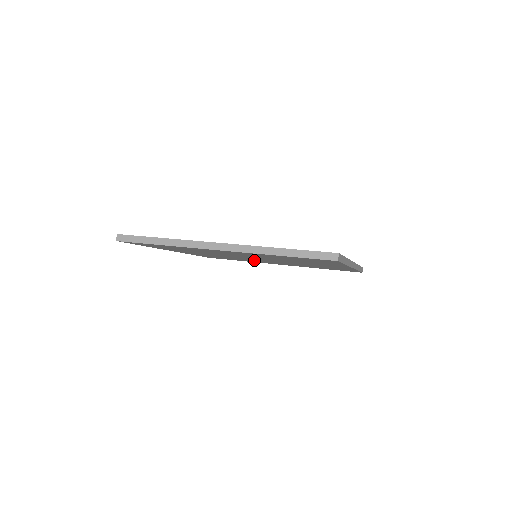
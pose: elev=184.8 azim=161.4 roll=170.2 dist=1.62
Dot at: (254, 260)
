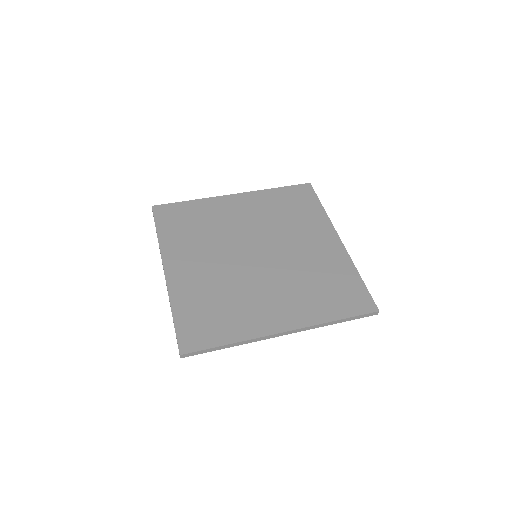
Dot at: occluded
